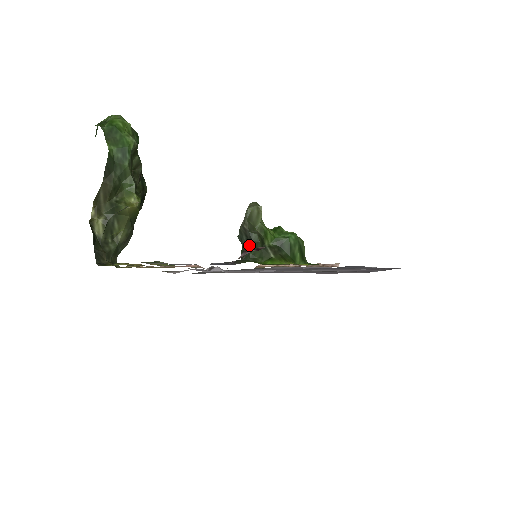
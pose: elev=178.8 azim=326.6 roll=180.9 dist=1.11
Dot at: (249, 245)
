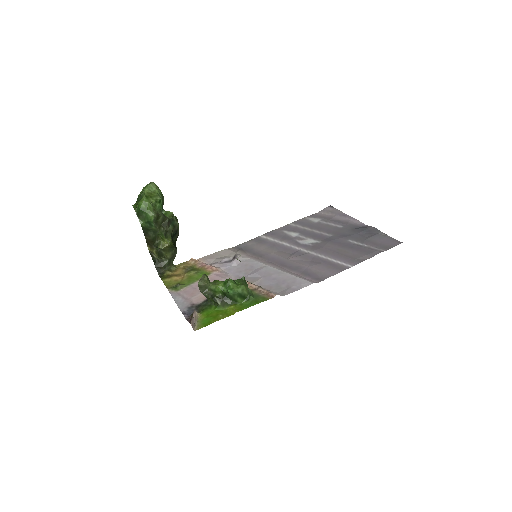
Dot at: (206, 297)
